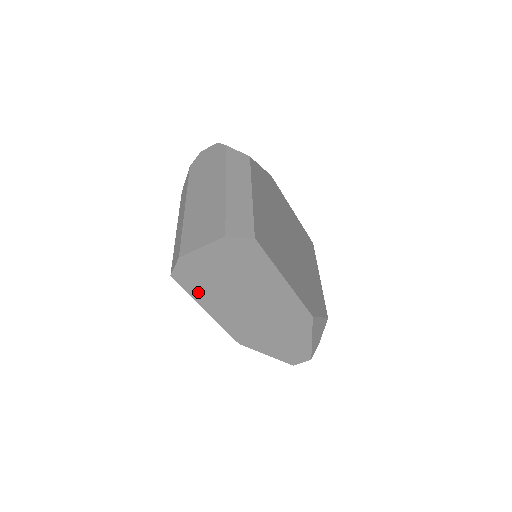
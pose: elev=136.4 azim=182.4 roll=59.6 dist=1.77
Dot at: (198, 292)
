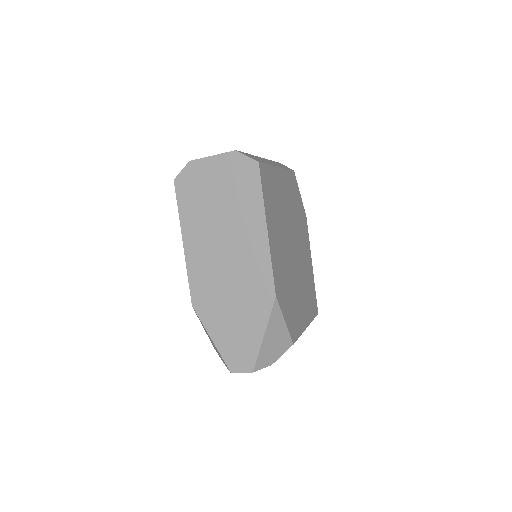
Dot at: (186, 211)
